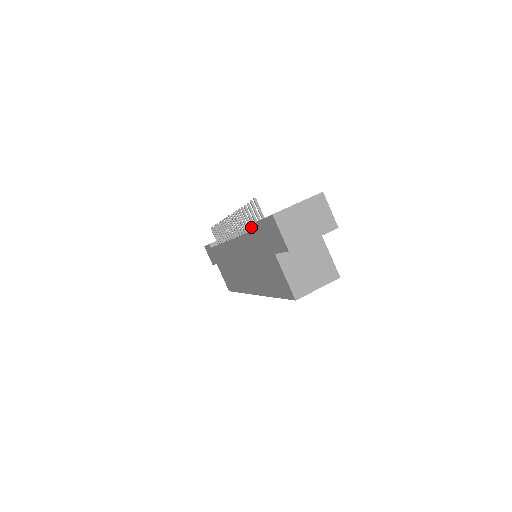
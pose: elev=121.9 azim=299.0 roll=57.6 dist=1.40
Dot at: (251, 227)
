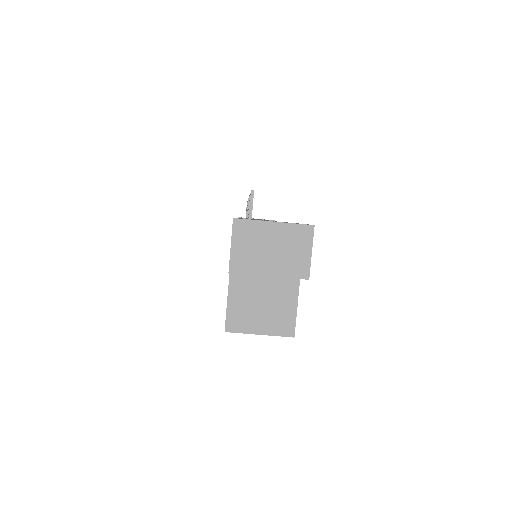
Dot at: occluded
